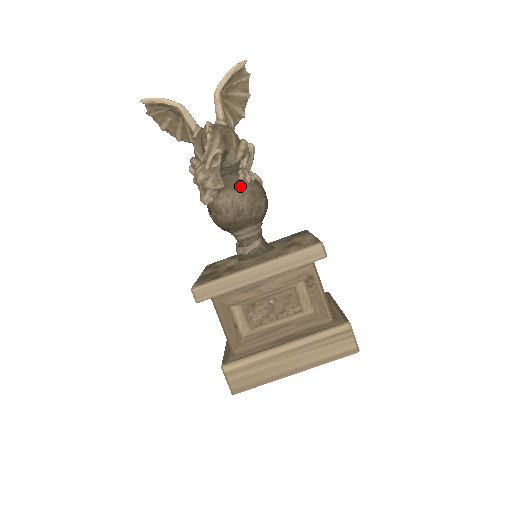
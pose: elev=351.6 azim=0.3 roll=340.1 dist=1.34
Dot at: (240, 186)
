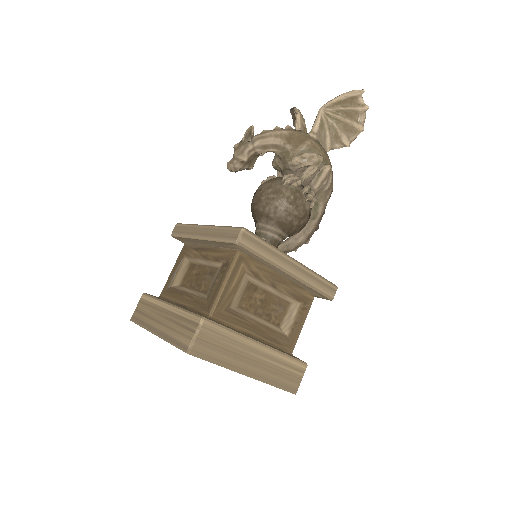
Dot at: (276, 182)
